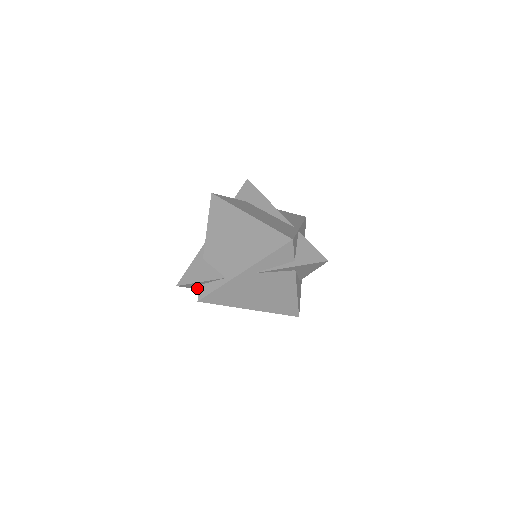
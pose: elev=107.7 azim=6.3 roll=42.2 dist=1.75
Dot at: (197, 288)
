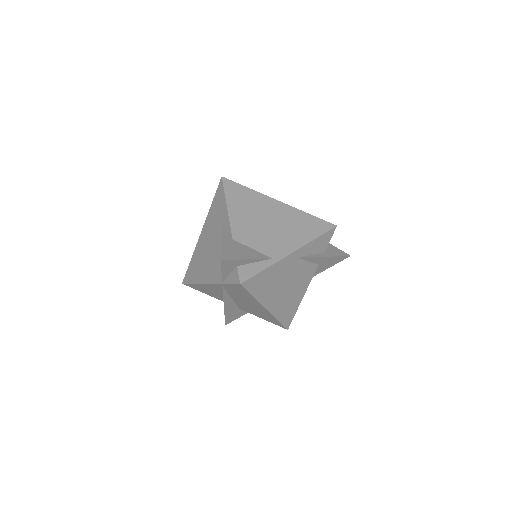
Dot at: (223, 274)
